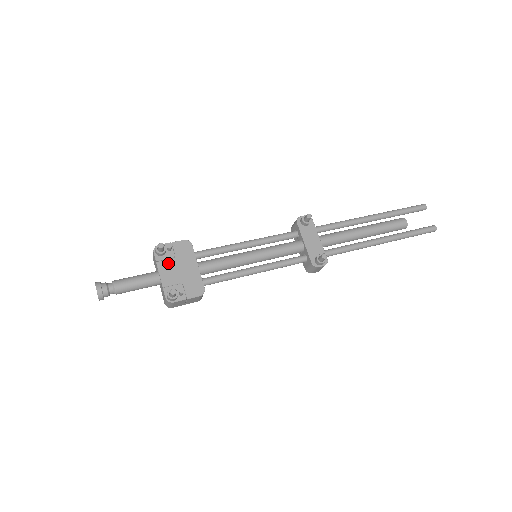
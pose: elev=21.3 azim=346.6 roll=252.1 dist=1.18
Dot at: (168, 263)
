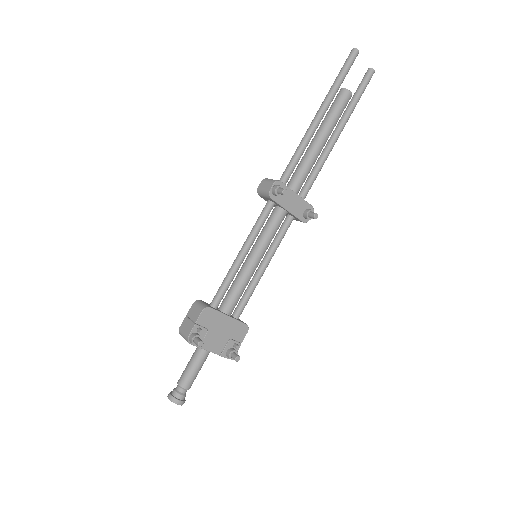
Dot at: (207, 339)
